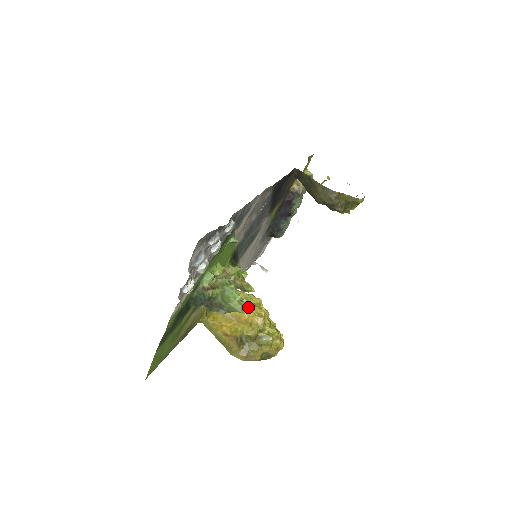
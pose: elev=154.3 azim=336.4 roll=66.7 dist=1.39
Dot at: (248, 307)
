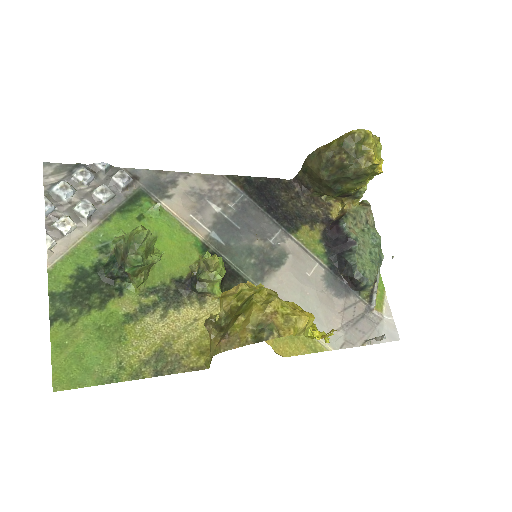
Dot at: occluded
